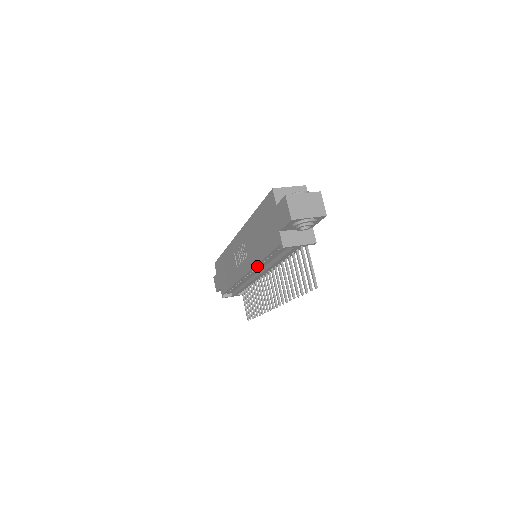
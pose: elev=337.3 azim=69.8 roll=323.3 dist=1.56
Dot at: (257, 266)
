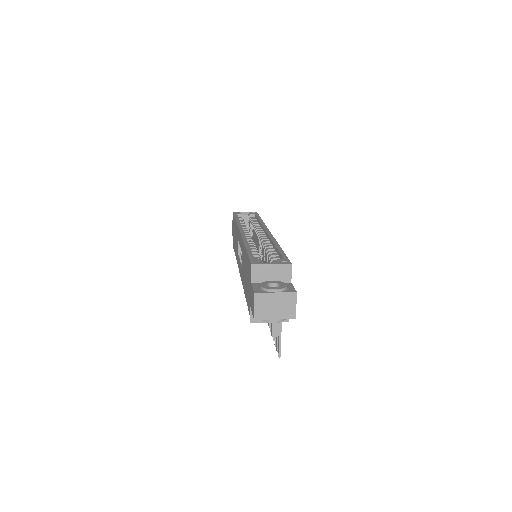
Dot at: occluded
